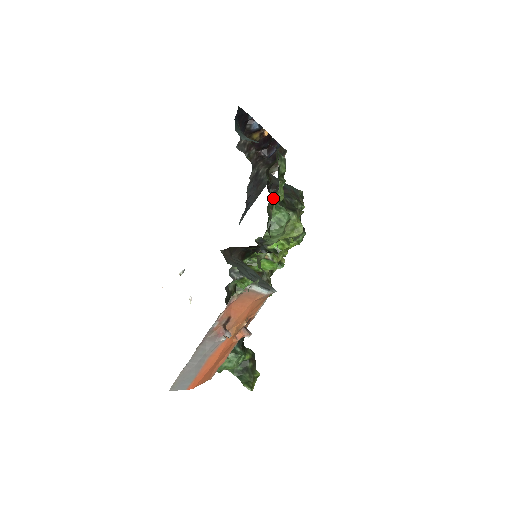
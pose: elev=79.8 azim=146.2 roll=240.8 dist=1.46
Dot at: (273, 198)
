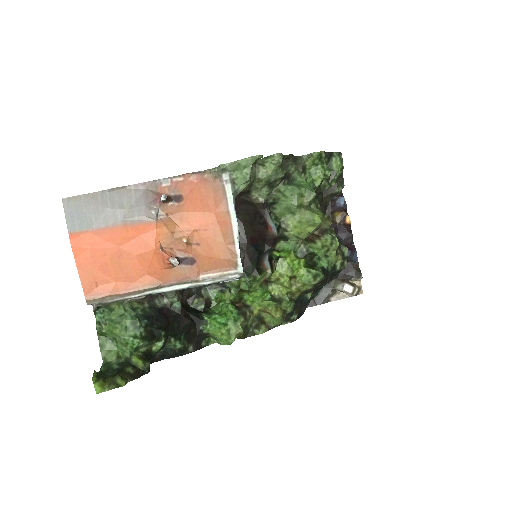
Dot at: (309, 154)
